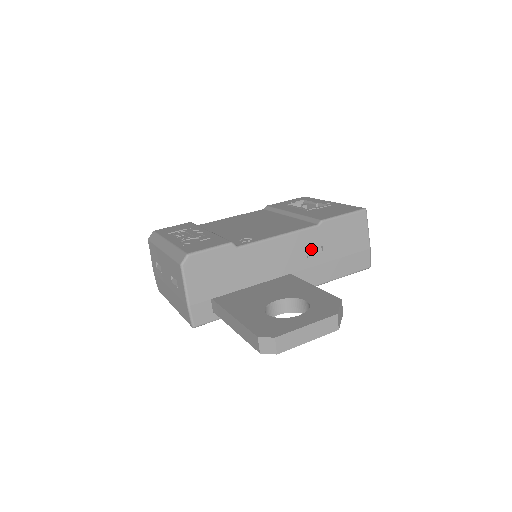
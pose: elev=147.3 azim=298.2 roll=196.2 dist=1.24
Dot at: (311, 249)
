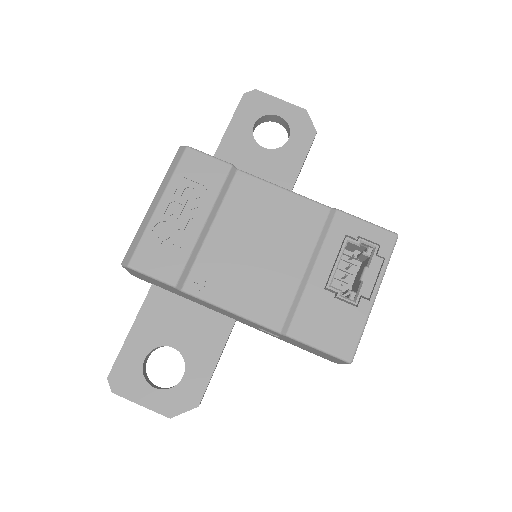
Dot at: occluded
